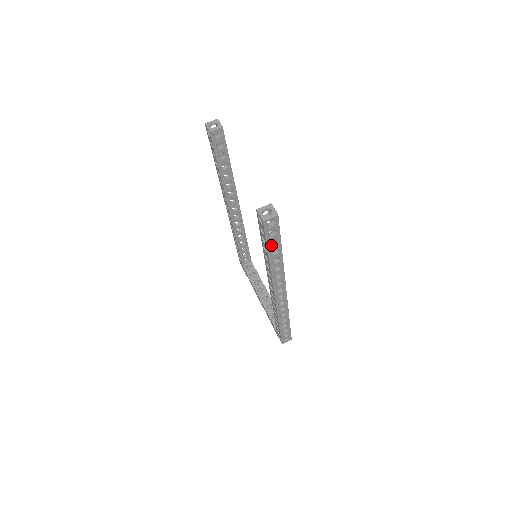
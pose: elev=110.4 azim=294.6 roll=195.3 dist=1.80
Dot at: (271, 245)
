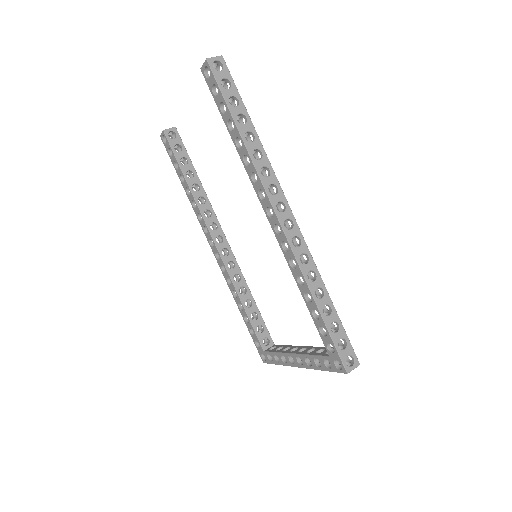
Dot at: (232, 106)
